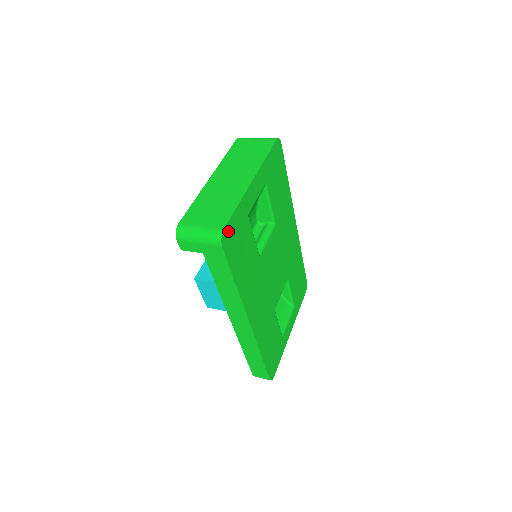
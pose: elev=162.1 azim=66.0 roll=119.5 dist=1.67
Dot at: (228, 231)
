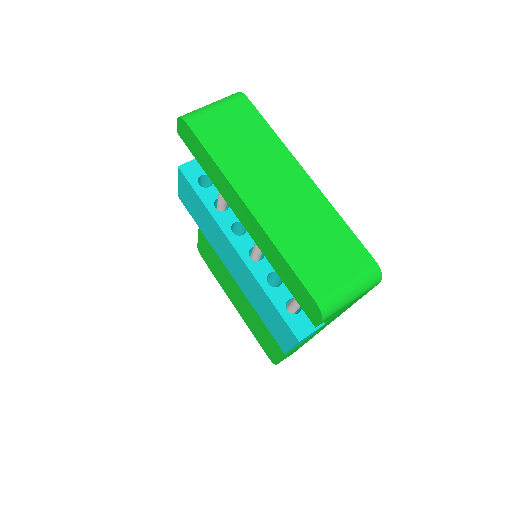
Dot at: occluded
